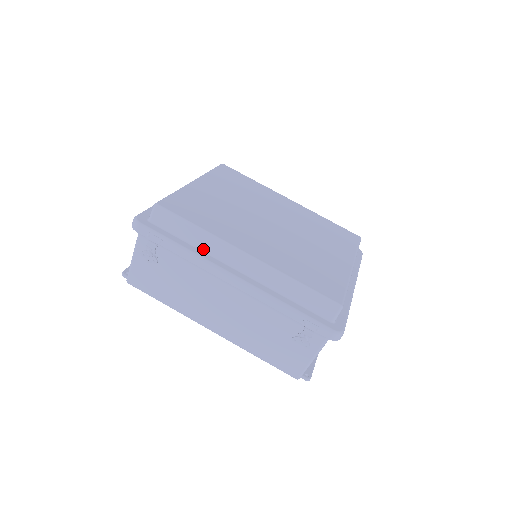
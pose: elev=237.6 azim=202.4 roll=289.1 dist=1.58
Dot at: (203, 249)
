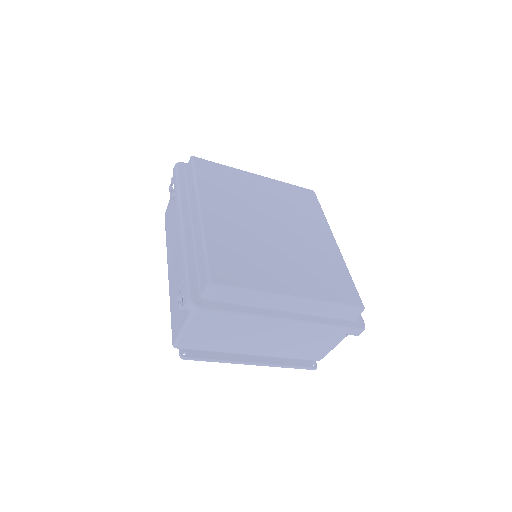
Dot at: (190, 198)
